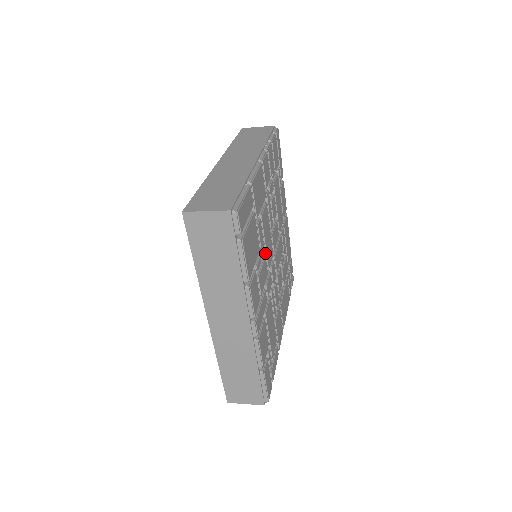
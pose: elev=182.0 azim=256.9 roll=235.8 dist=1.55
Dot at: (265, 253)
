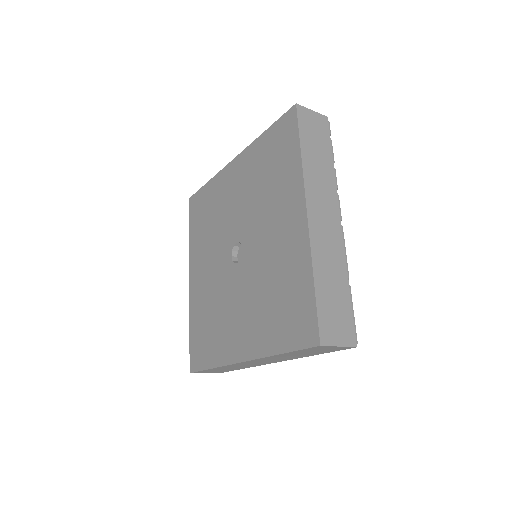
Dot at: occluded
